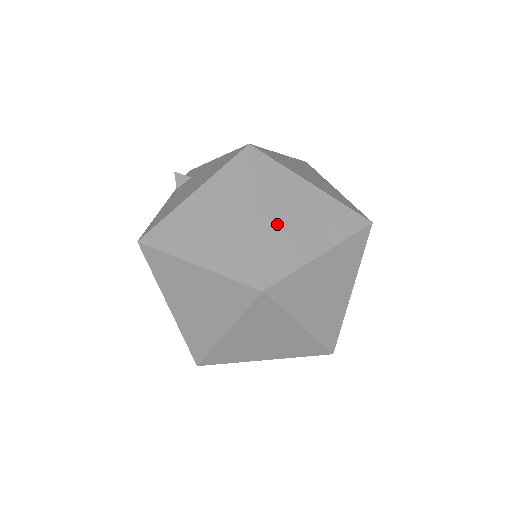
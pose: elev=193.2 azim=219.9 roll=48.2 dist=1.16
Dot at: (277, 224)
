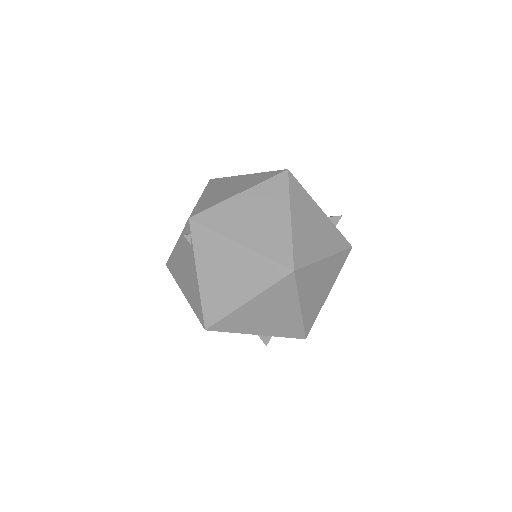
Dot at: occluded
